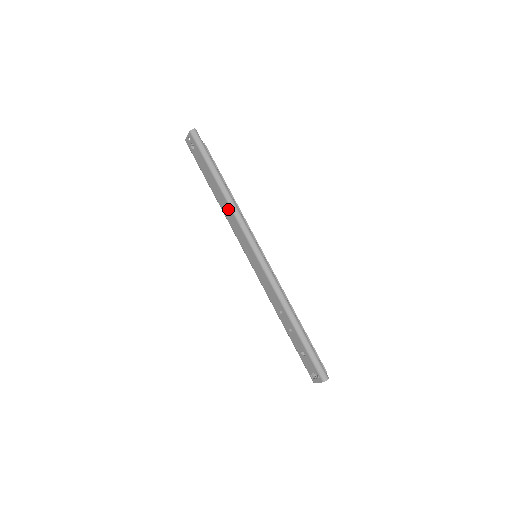
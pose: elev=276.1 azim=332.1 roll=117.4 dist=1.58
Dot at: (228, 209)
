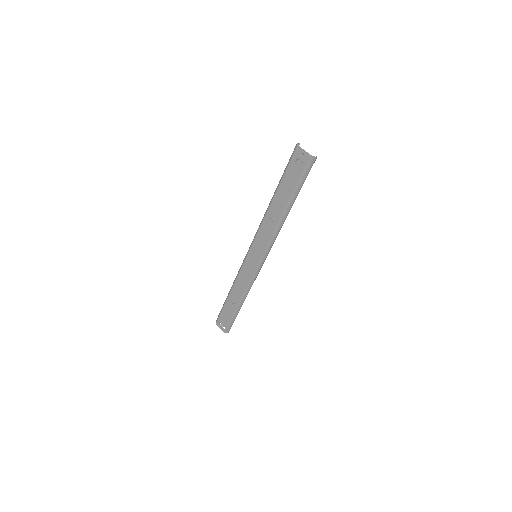
Dot at: (273, 225)
